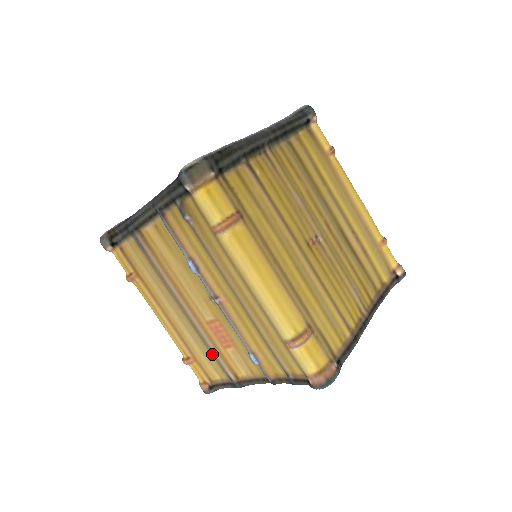
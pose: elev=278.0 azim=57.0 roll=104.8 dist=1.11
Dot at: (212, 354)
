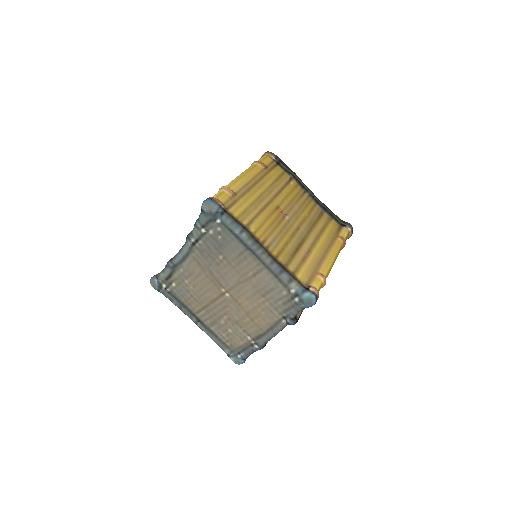
Dot at: occluded
